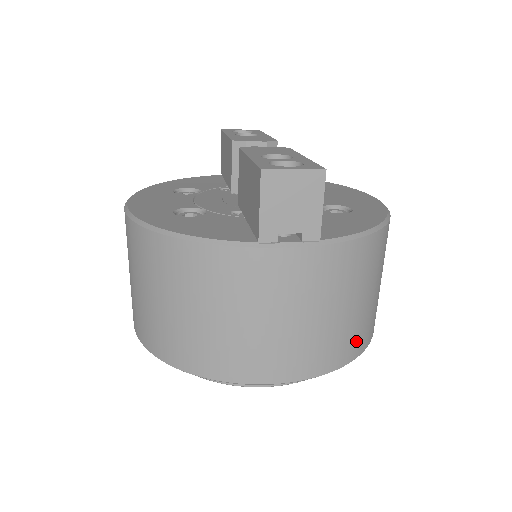
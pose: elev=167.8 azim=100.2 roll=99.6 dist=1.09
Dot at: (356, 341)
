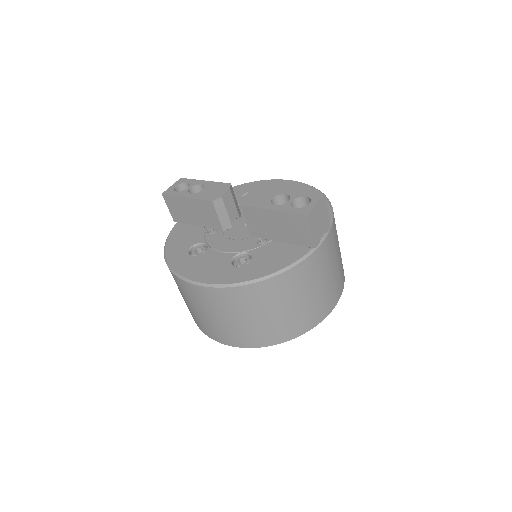
Dot at: occluded
